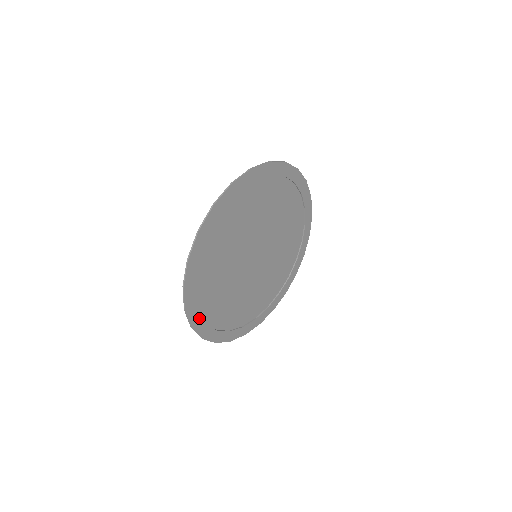
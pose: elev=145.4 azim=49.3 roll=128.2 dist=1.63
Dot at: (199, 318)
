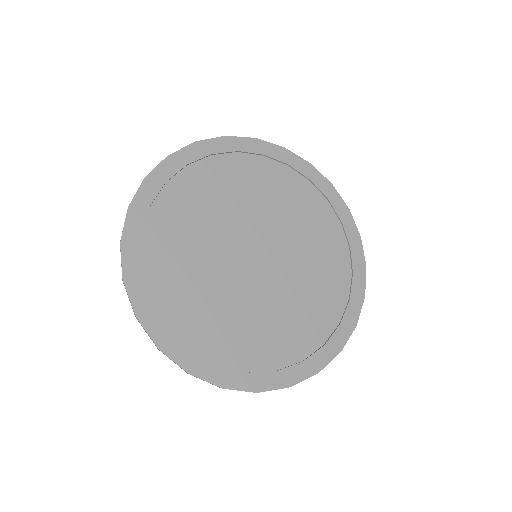
Dot at: (144, 212)
